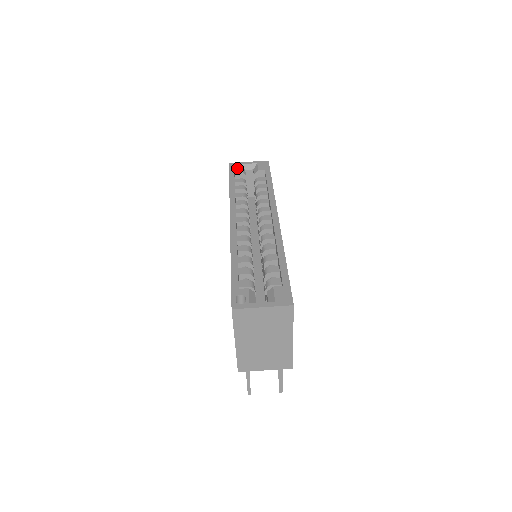
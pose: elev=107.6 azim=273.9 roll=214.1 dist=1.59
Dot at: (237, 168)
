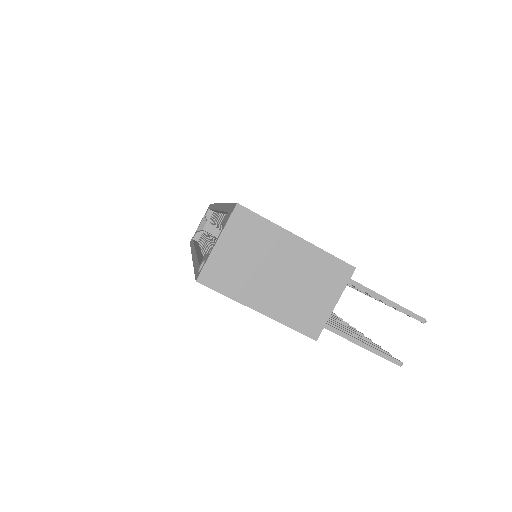
Dot at: occluded
